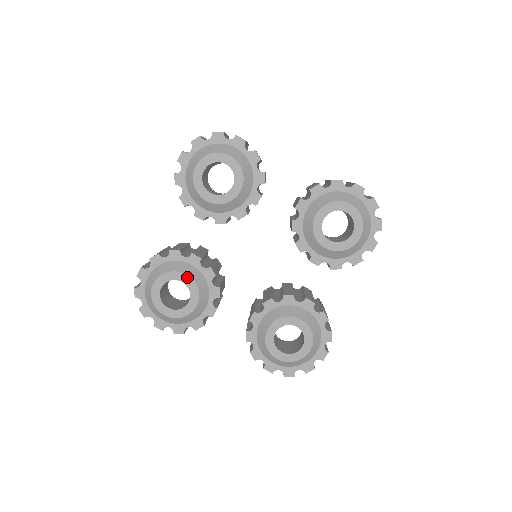
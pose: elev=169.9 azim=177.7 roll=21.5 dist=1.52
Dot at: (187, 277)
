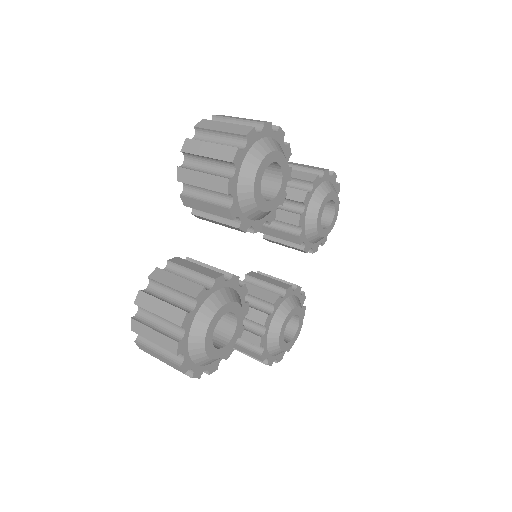
Dot at: (237, 305)
